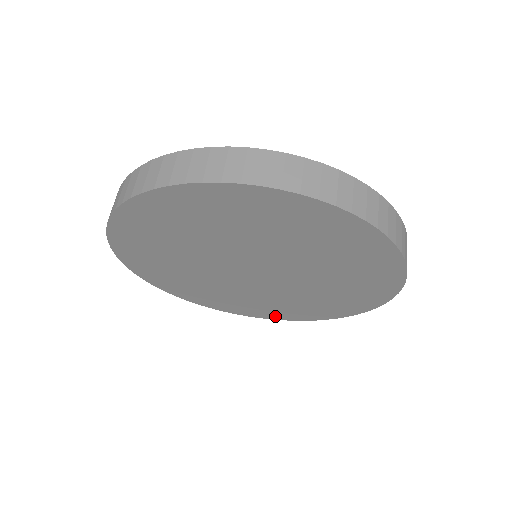
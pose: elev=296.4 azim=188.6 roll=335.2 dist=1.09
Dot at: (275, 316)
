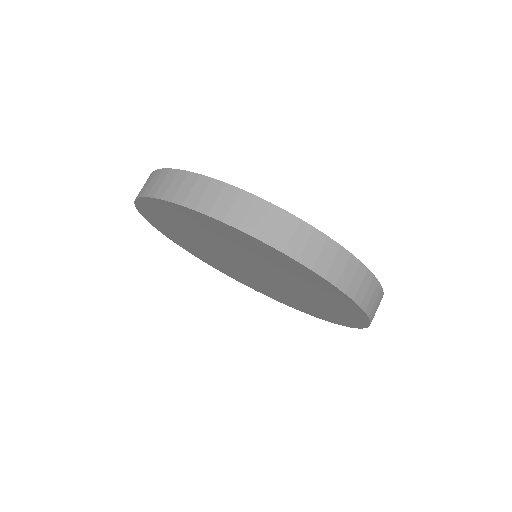
Dot at: (220, 269)
